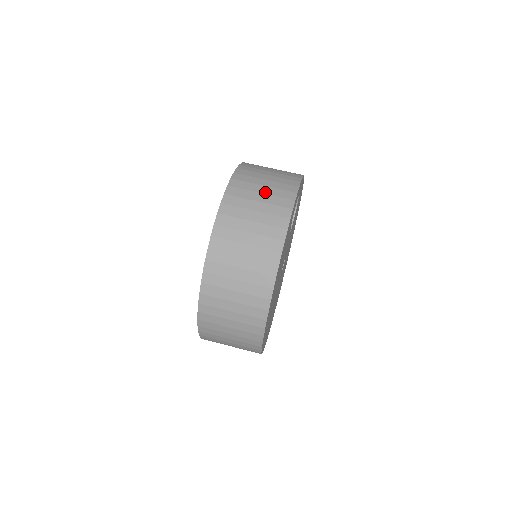
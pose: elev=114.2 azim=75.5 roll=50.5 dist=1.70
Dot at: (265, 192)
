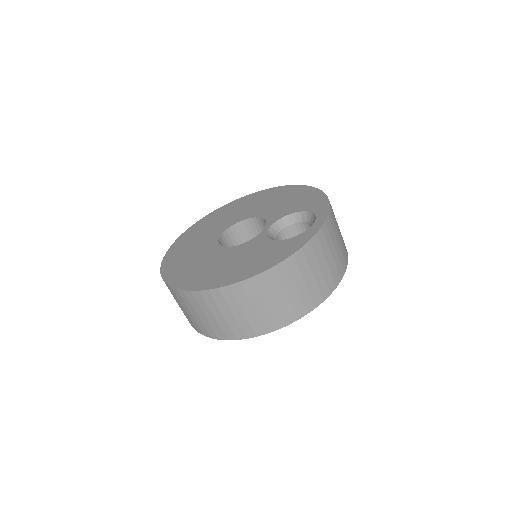
Dot at: (316, 277)
